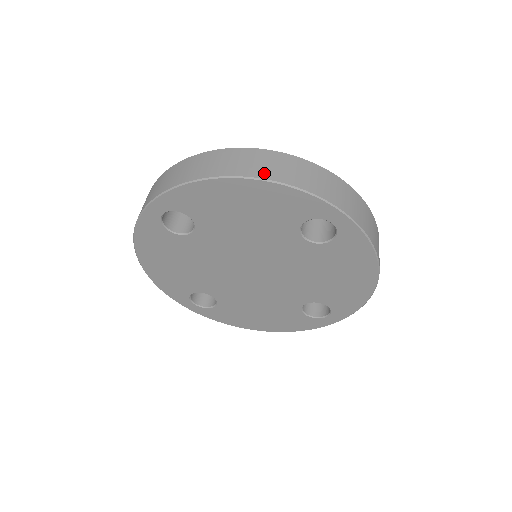
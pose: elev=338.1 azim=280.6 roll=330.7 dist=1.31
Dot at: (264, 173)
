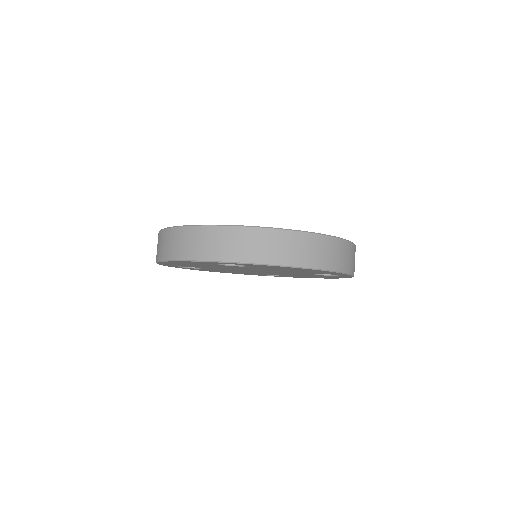
Dot at: (167, 254)
